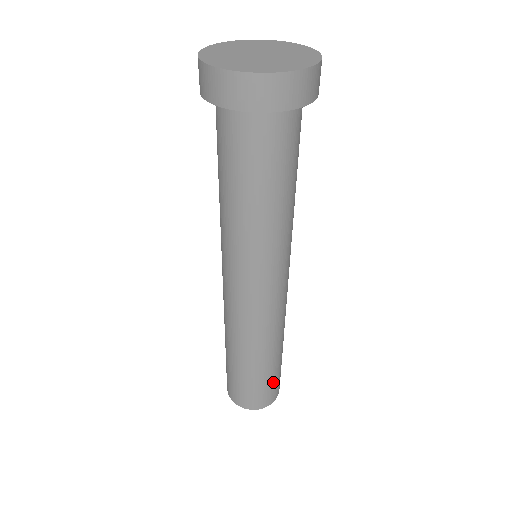
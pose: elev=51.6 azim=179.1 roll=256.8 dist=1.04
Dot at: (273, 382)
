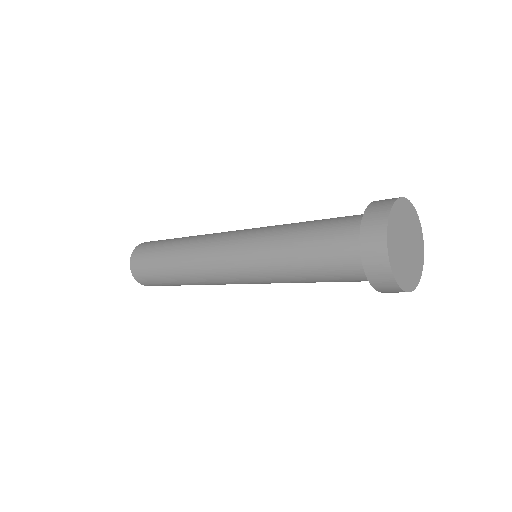
Dot at: occluded
